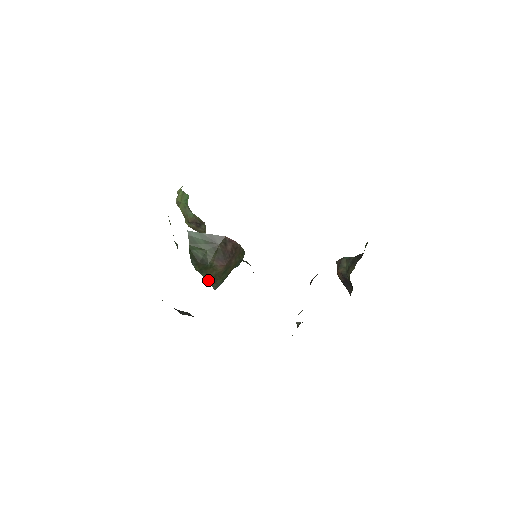
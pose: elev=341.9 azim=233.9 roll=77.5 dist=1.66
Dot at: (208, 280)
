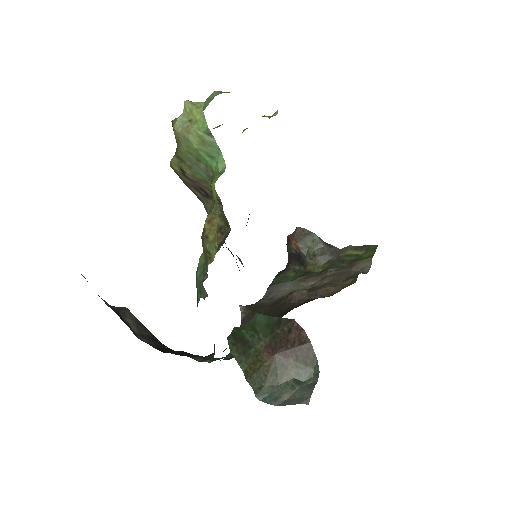
Dot at: (248, 378)
